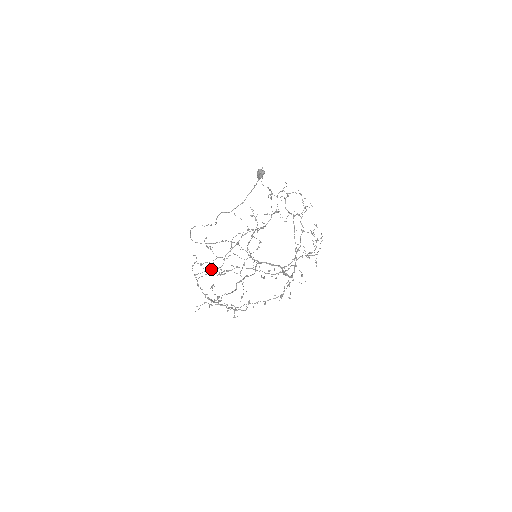
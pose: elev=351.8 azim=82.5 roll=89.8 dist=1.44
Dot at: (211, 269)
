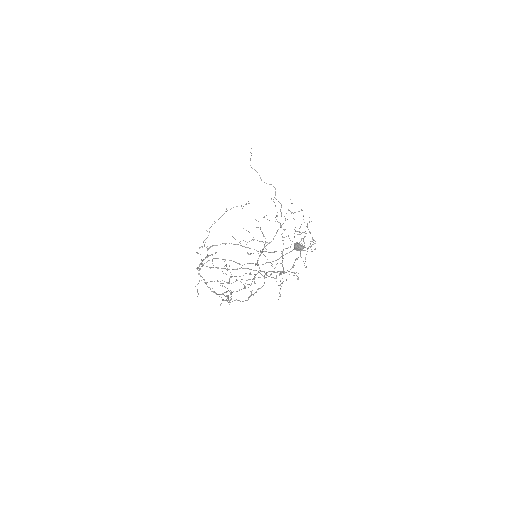
Dot at: (202, 247)
